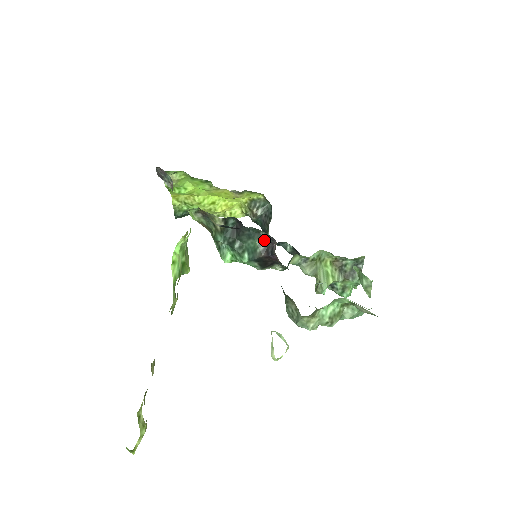
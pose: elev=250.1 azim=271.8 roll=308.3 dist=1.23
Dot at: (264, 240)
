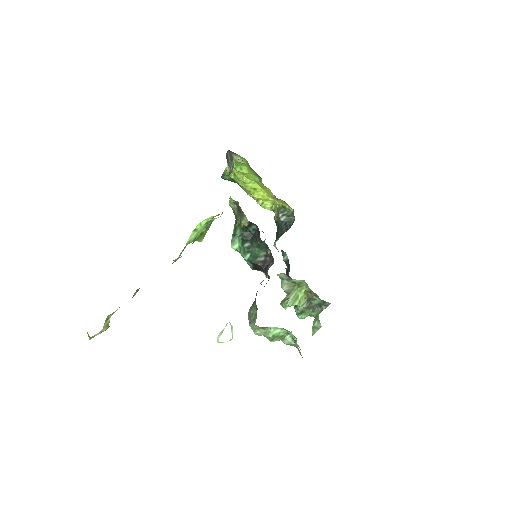
Dot at: (267, 255)
